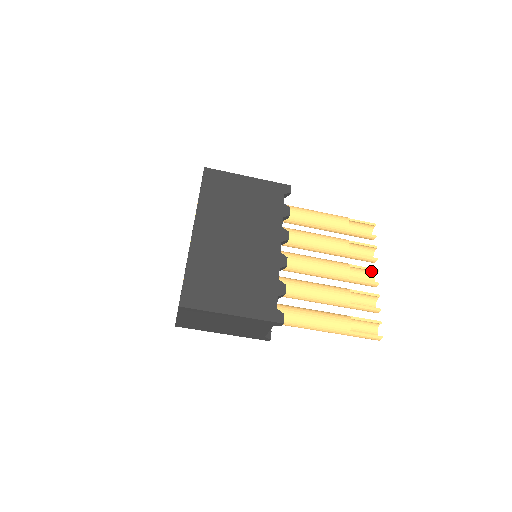
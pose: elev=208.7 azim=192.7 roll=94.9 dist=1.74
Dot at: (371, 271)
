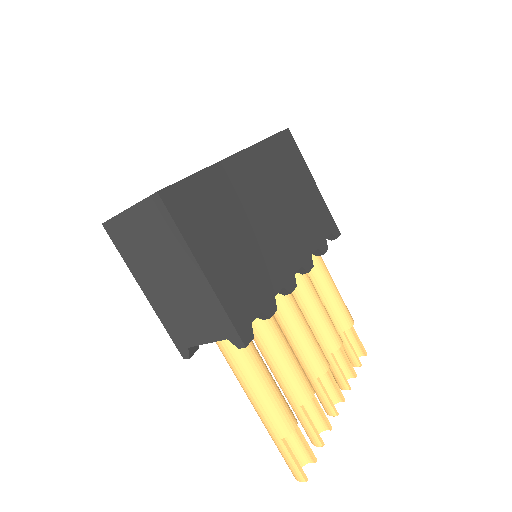
Dot at: (338, 394)
